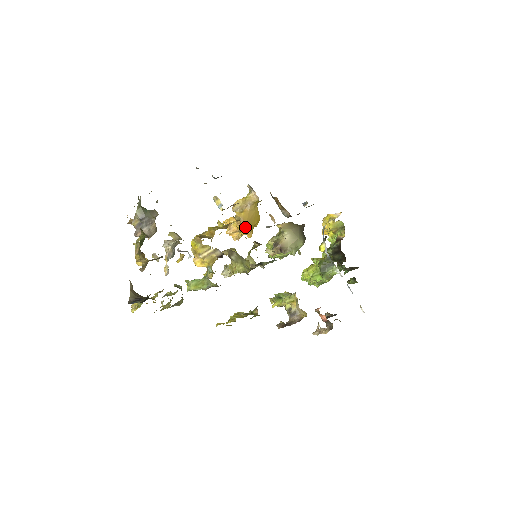
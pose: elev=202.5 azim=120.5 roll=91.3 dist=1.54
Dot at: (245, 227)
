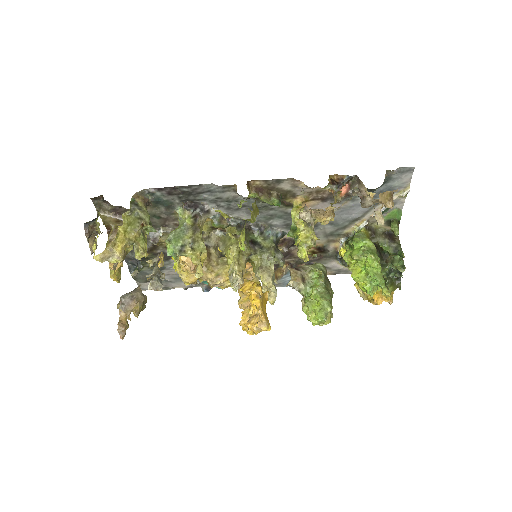
Dot at: (251, 288)
